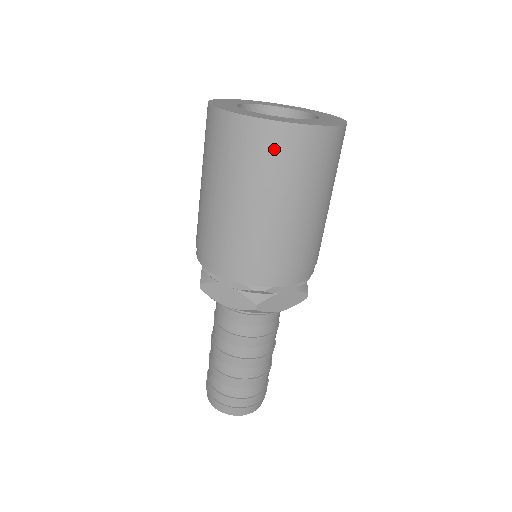
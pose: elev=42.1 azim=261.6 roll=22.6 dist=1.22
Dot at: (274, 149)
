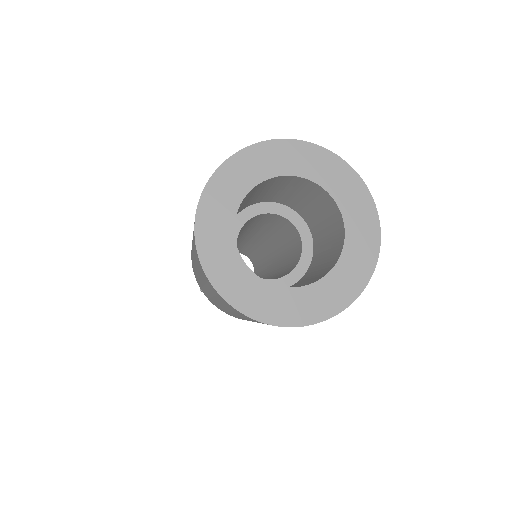
Dot at: occluded
